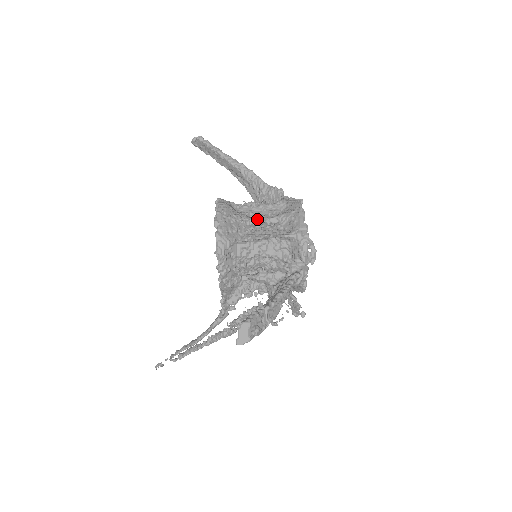
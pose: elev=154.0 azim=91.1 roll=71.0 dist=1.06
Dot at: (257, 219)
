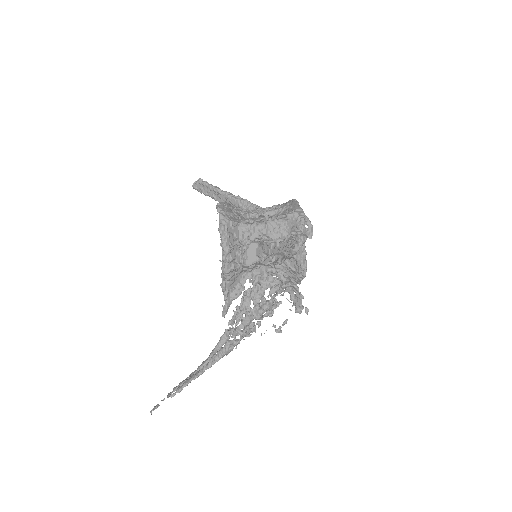
Dot at: (256, 212)
